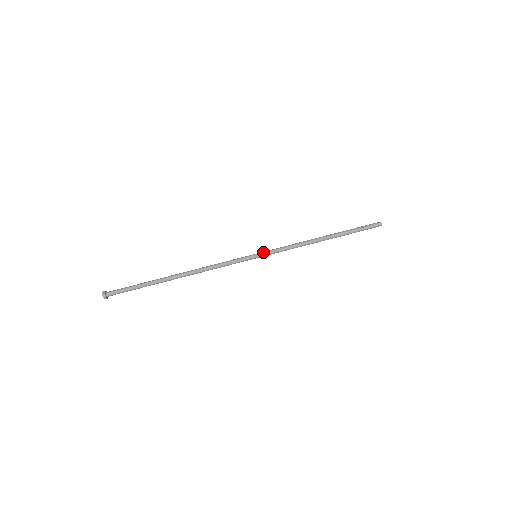
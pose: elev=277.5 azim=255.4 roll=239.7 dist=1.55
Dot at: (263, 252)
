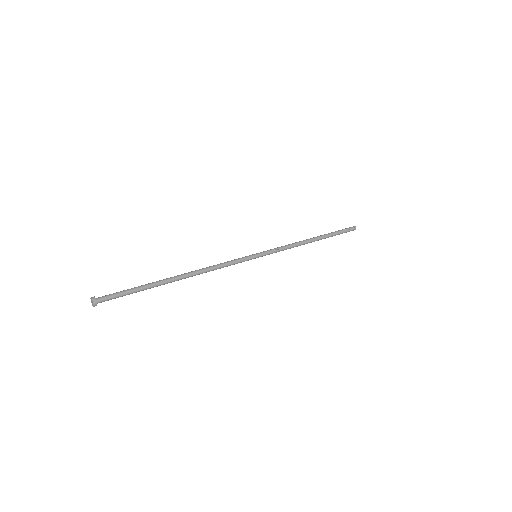
Dot at: (262, 252)
